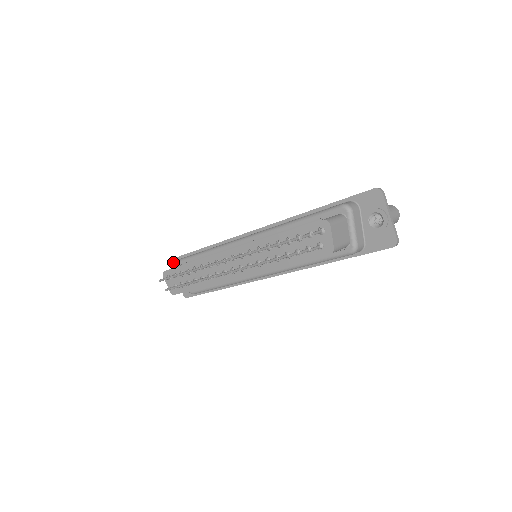
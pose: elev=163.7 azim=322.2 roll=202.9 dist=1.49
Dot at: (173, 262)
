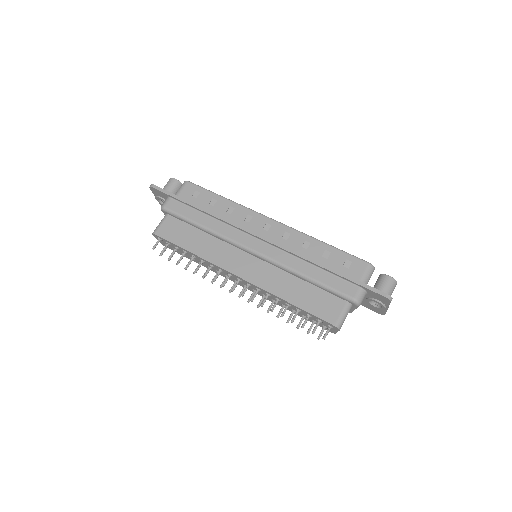
Dot at: (150, 188)
